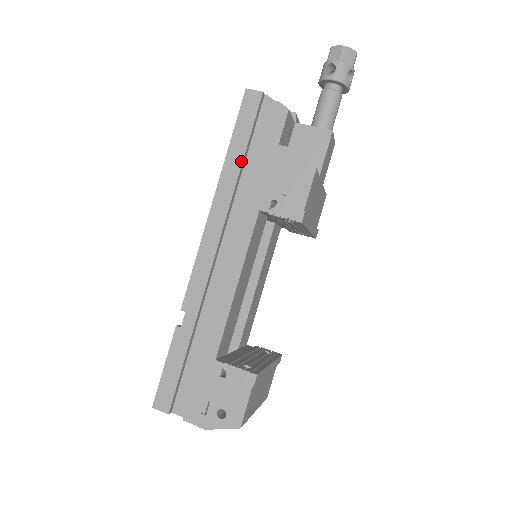
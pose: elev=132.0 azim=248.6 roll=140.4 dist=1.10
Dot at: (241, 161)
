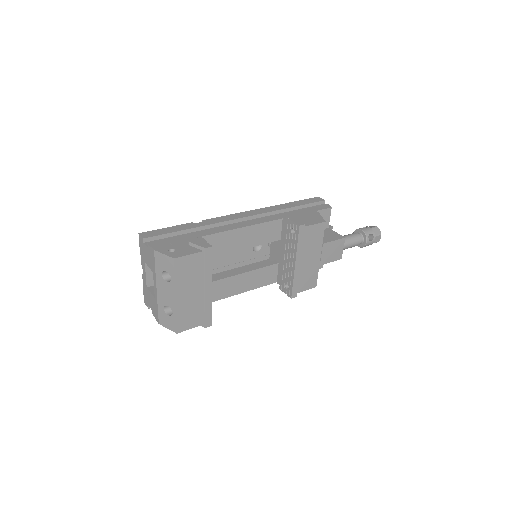
Dot at: (292, 207)
